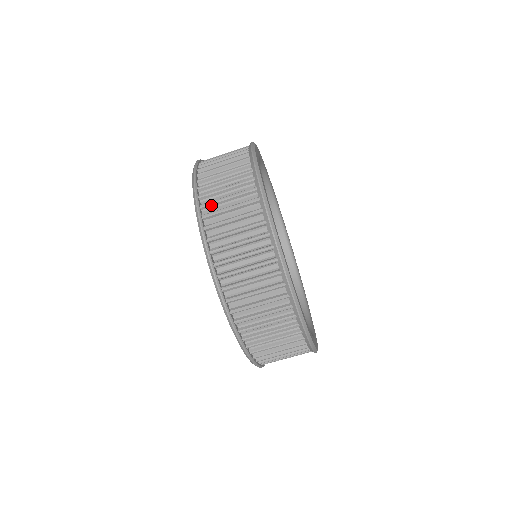
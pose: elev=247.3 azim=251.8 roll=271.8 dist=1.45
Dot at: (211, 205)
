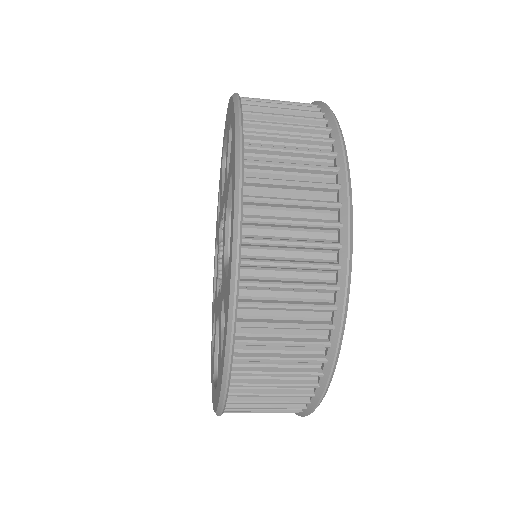
Dot at: (252, 344)
